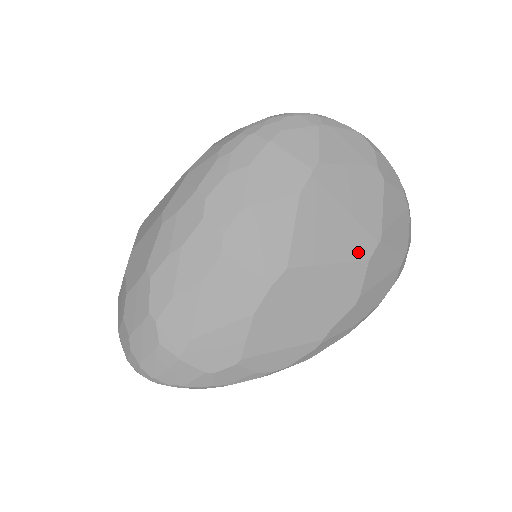
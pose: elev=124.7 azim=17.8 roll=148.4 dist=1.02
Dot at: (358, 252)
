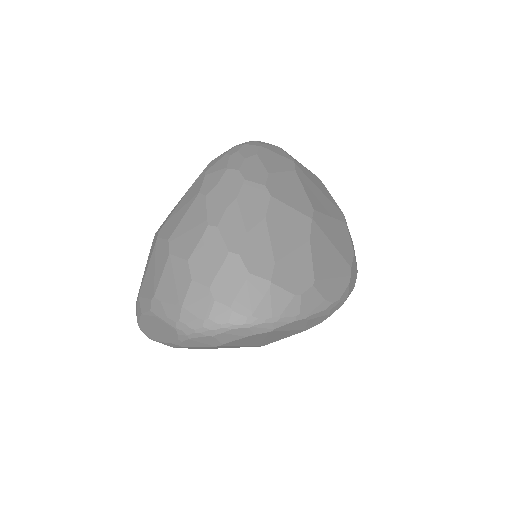
Dot at: (339, 216)
